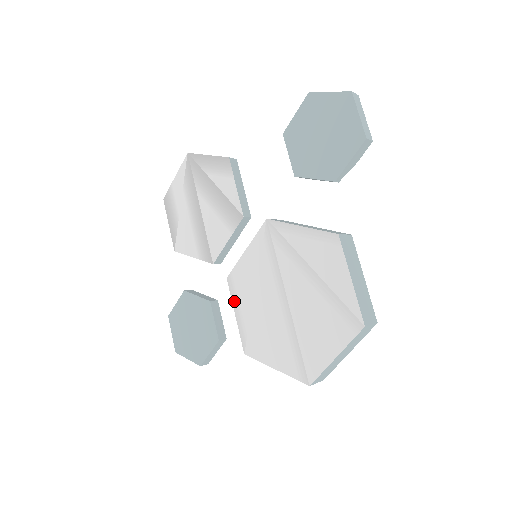
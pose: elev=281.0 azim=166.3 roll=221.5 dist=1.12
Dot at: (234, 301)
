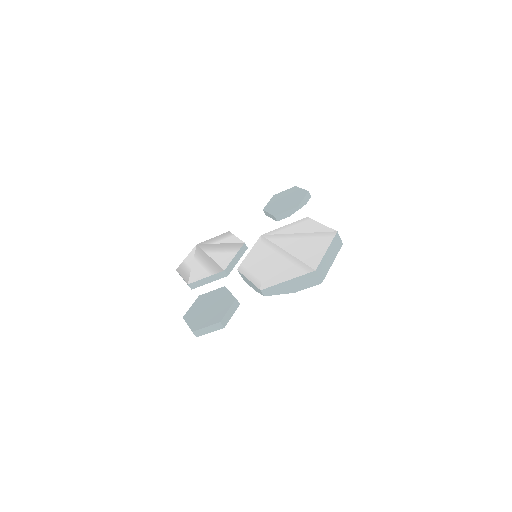
Dot at: (245, 274)
